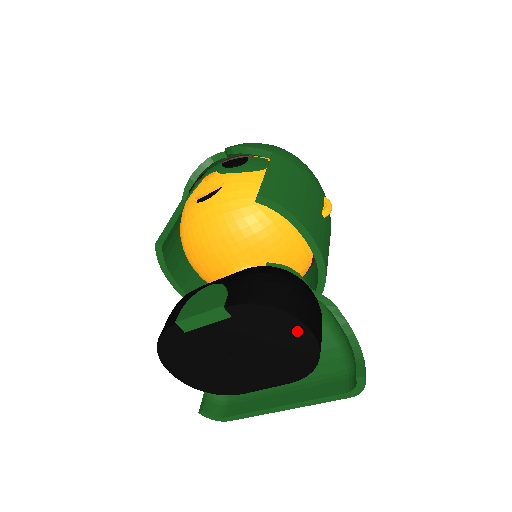
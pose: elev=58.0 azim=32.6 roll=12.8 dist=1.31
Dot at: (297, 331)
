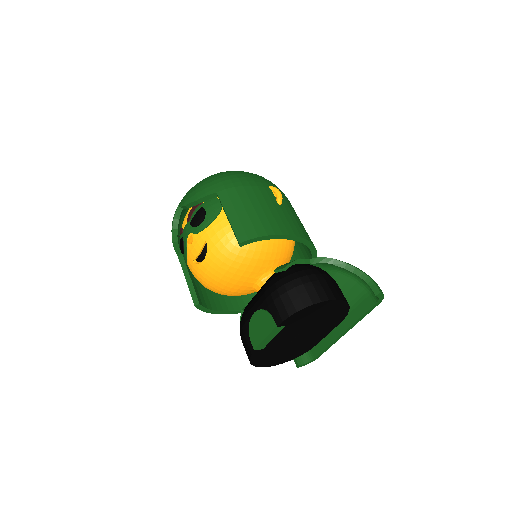
Dot at: (327, 305)
